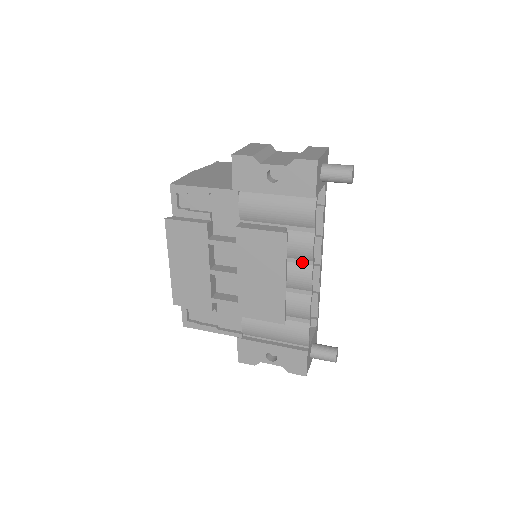
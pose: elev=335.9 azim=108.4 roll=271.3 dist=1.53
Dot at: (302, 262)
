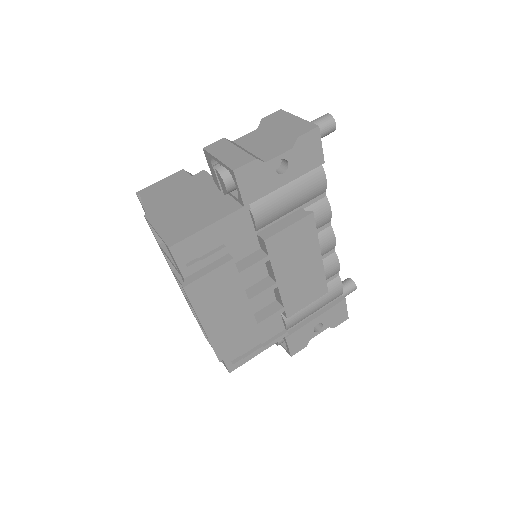
Dot at: (321, 229)
